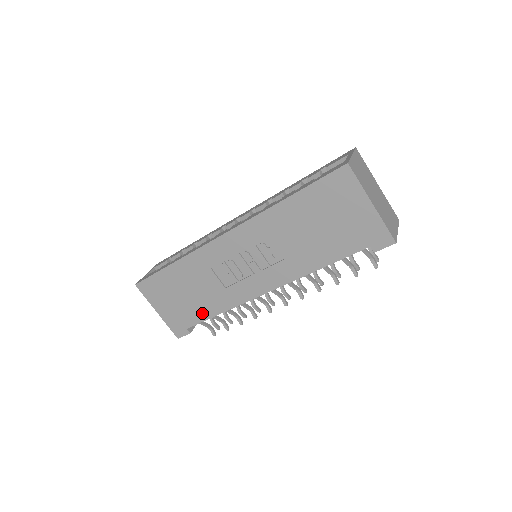
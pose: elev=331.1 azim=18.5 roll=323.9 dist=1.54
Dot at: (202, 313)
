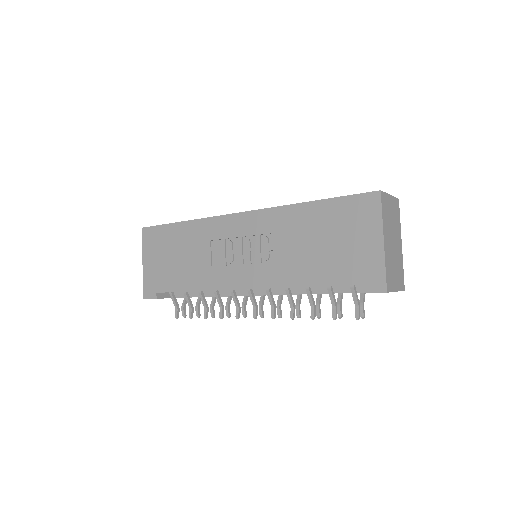
Dot at: (178, 283)
